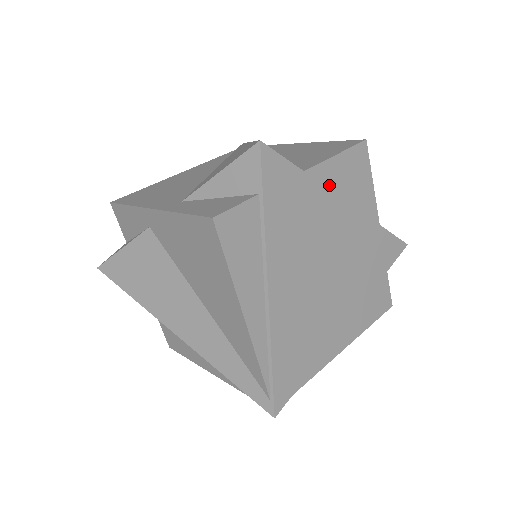
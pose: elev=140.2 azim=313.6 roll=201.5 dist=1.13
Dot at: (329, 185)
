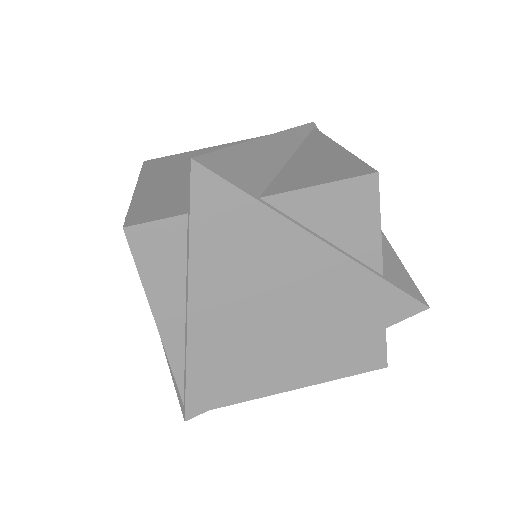
Dot at: (300, 218)
